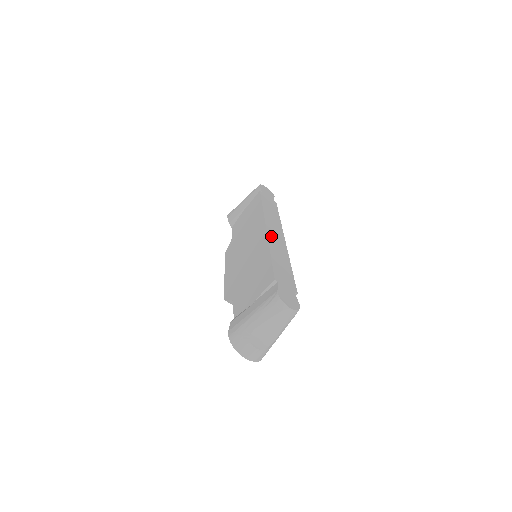
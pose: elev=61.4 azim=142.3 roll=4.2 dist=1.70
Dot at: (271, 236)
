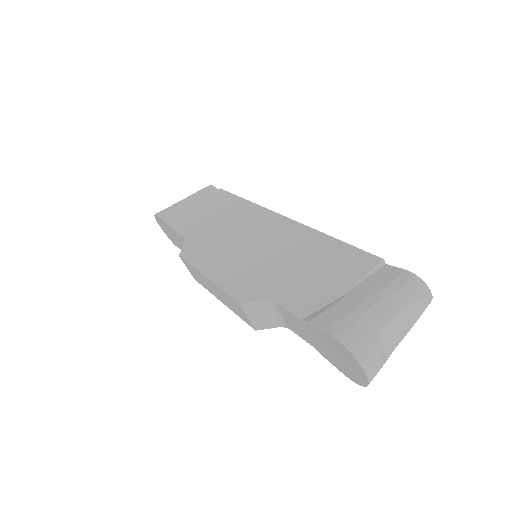
Dot at: occluded
